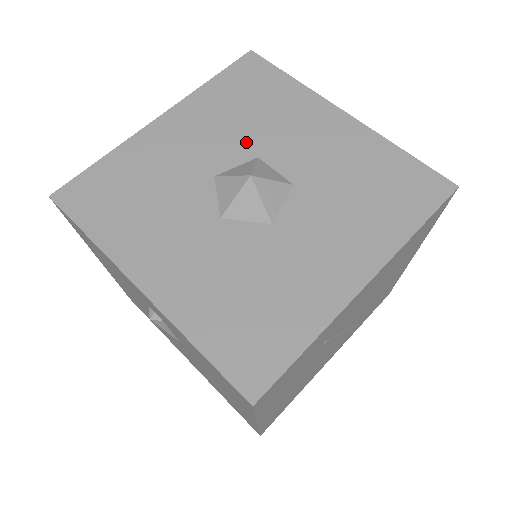
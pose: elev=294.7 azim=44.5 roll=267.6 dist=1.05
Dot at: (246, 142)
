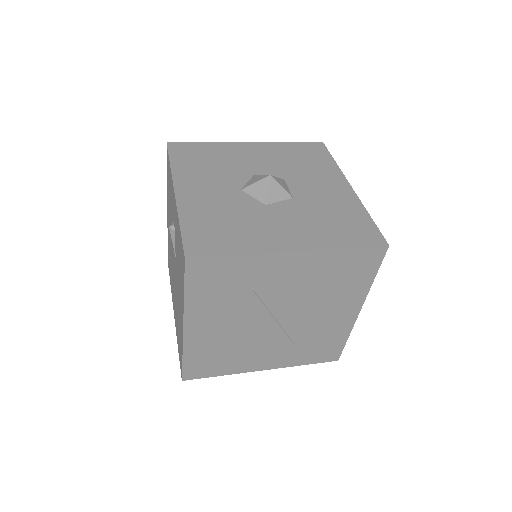
Dot at: (284, 171)
